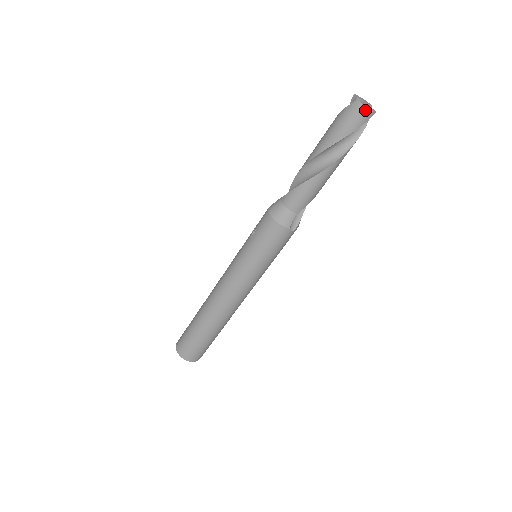
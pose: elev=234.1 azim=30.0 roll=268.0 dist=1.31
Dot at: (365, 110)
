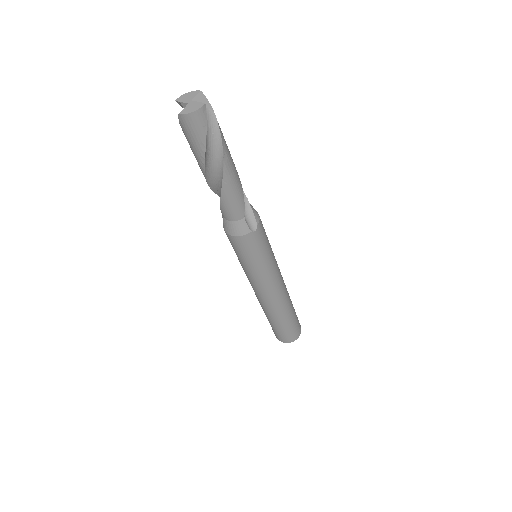
Dot at: (193, 116)
